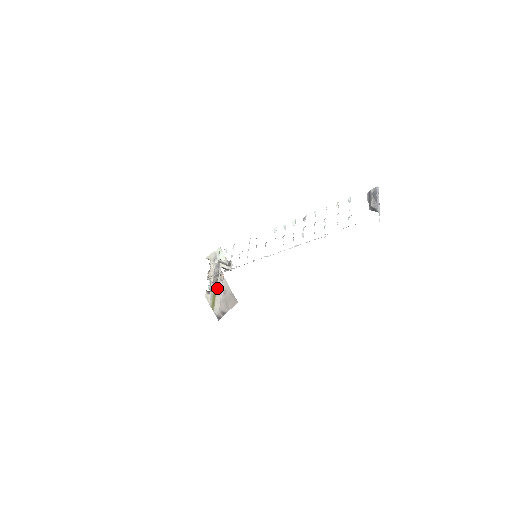
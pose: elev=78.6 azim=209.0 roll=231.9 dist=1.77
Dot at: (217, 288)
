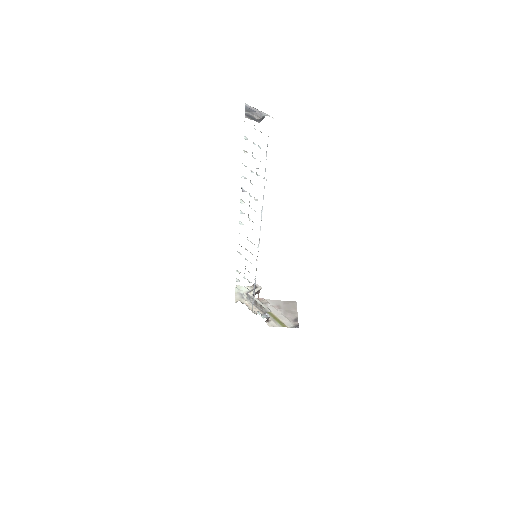
Dot at: (267, 310)
